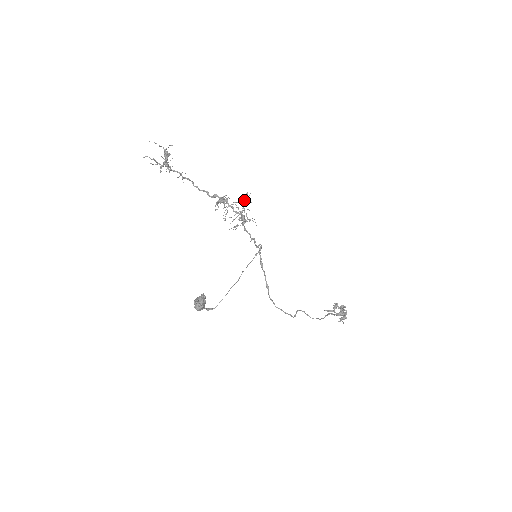
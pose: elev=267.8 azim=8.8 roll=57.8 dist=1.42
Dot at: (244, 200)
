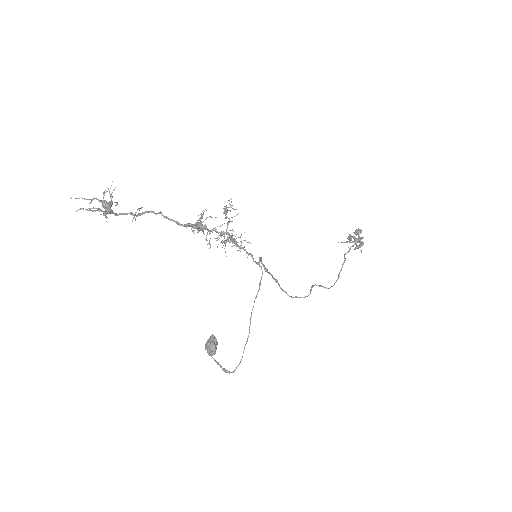
Dot at: (226, 211)
